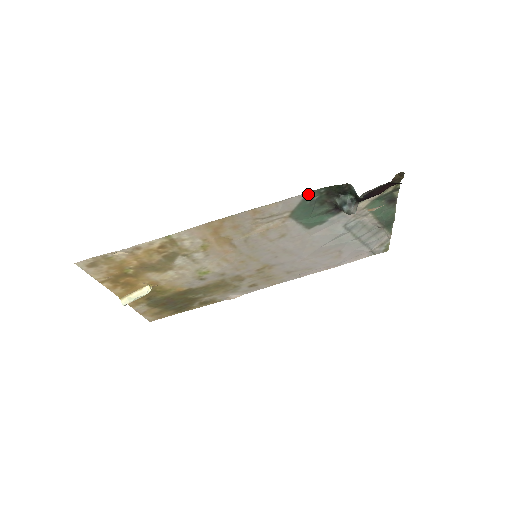
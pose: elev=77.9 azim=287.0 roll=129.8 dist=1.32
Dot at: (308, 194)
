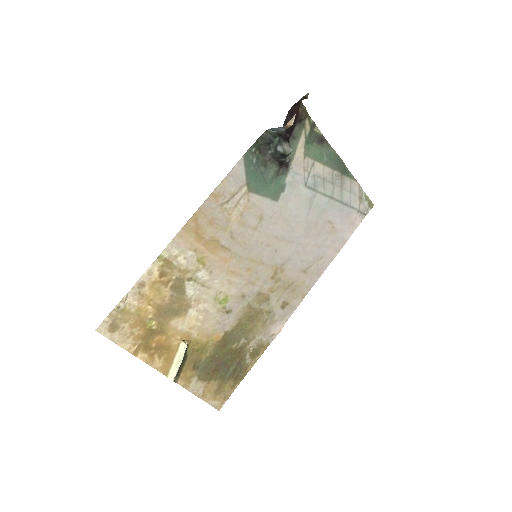
Dot at: (245, 158)
